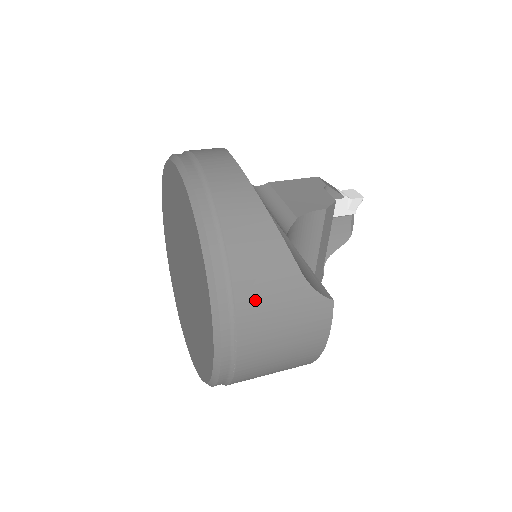
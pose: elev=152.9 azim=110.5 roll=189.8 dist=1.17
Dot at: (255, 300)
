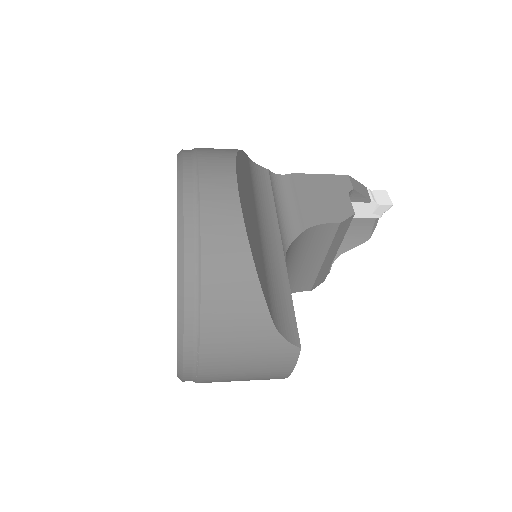
Dot at: (220, 338)
